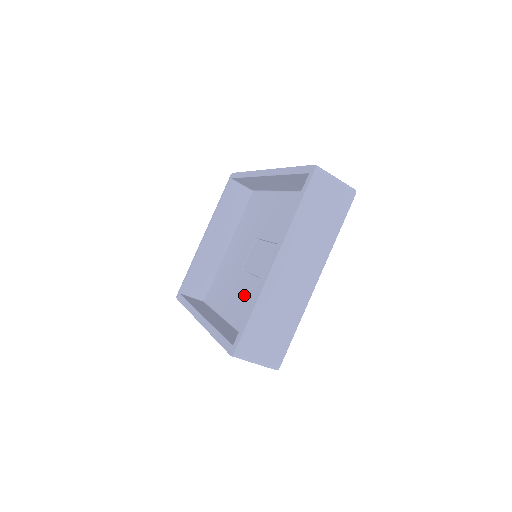
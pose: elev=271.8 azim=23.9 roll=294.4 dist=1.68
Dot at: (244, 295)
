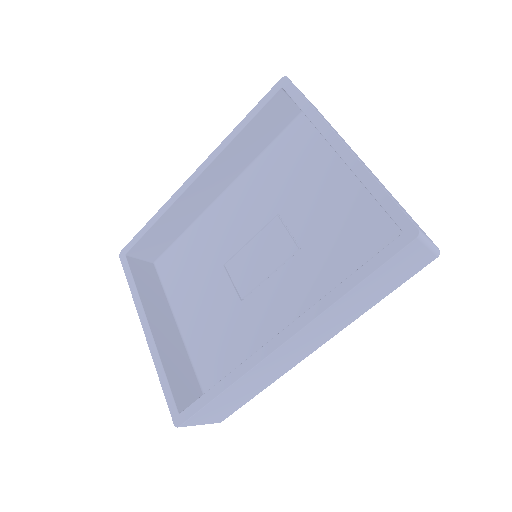
Dot at: (286, 296)
